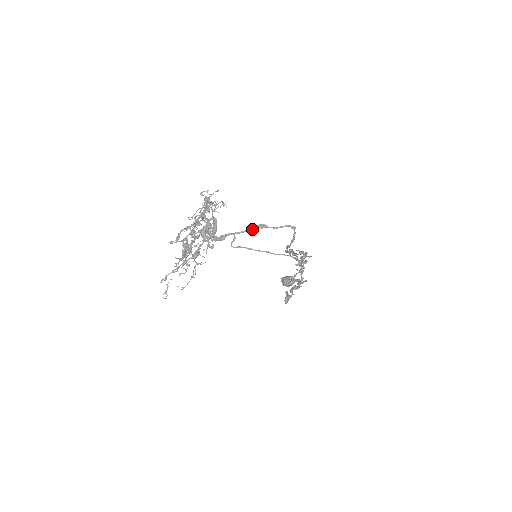
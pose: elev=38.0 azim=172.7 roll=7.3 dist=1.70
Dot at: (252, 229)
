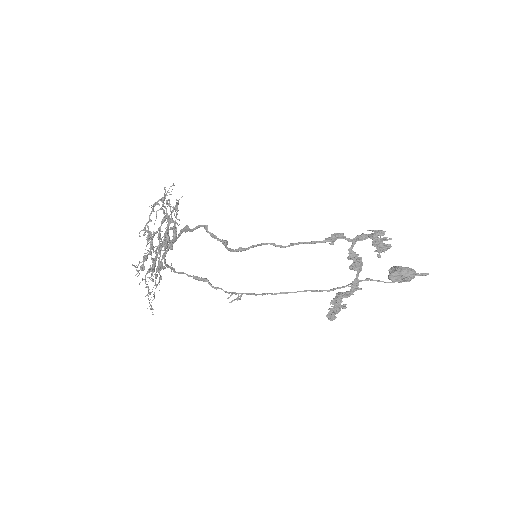
Dot at: (179, 234)
